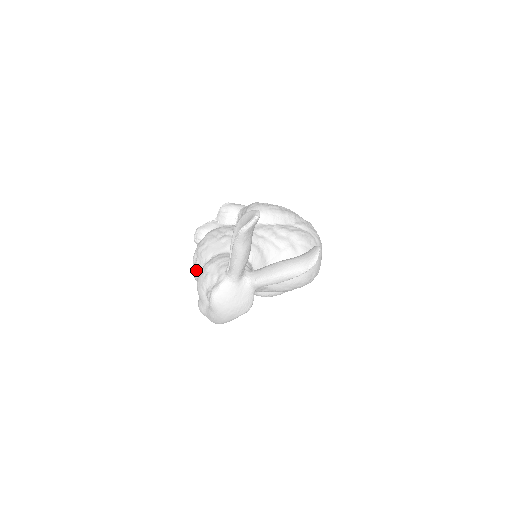
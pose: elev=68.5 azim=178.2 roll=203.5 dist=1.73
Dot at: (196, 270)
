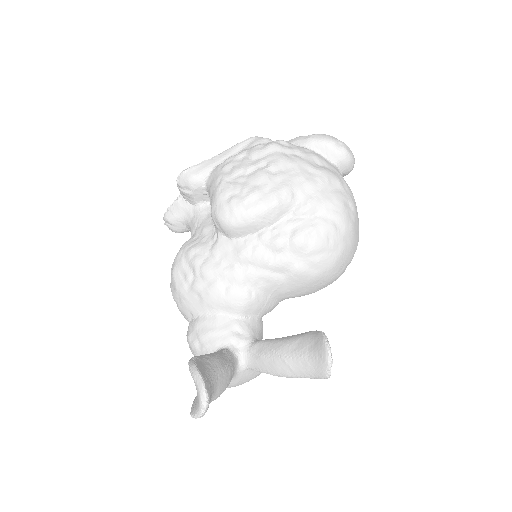
Dot at: (184, 317)
